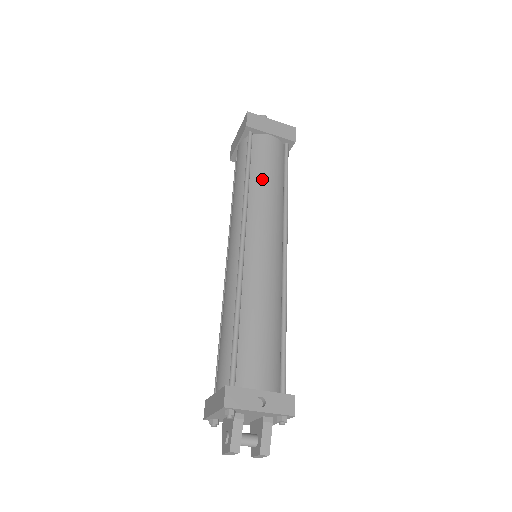
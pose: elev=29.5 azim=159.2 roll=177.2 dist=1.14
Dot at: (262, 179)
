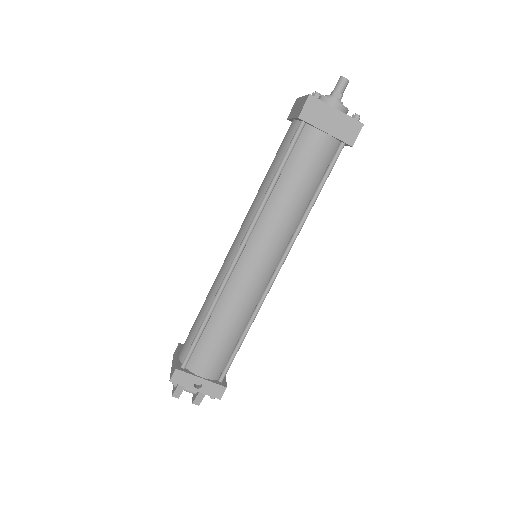
Dot at: (287, 192)
